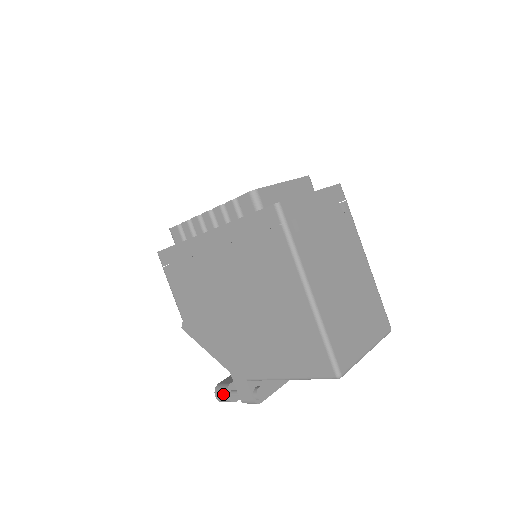
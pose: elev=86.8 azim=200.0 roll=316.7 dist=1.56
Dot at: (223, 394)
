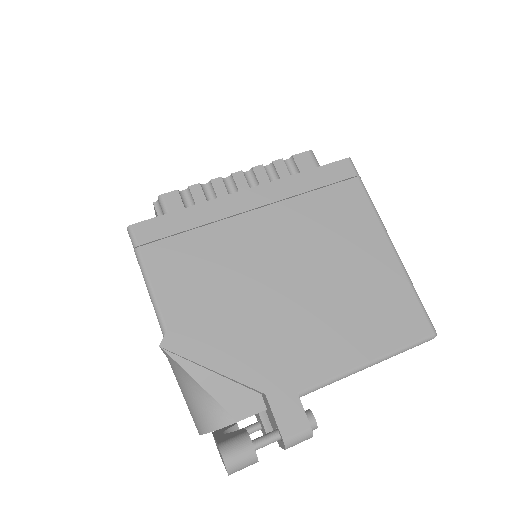
Dot at: (244, 446)
